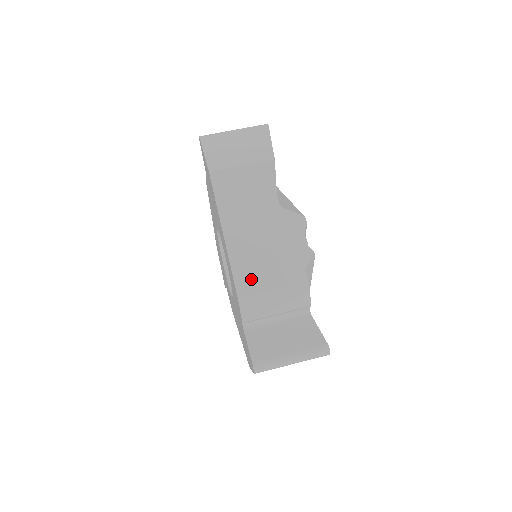
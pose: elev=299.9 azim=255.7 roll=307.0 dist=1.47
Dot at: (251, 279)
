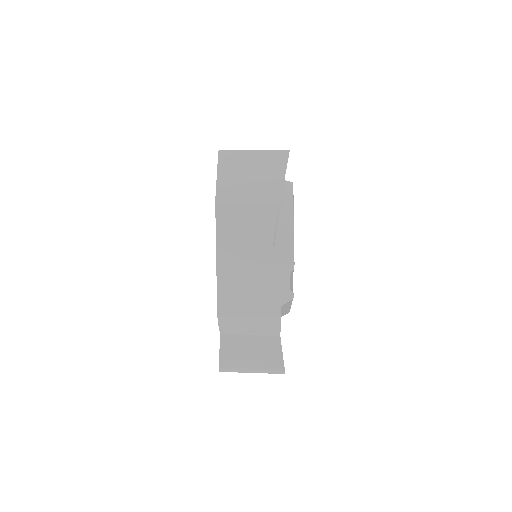
Dot at: occluded
